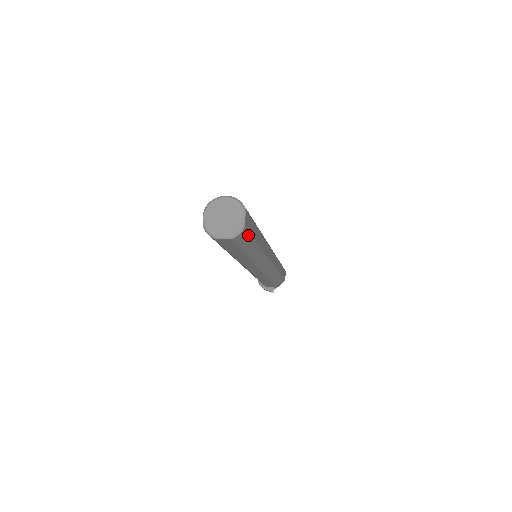
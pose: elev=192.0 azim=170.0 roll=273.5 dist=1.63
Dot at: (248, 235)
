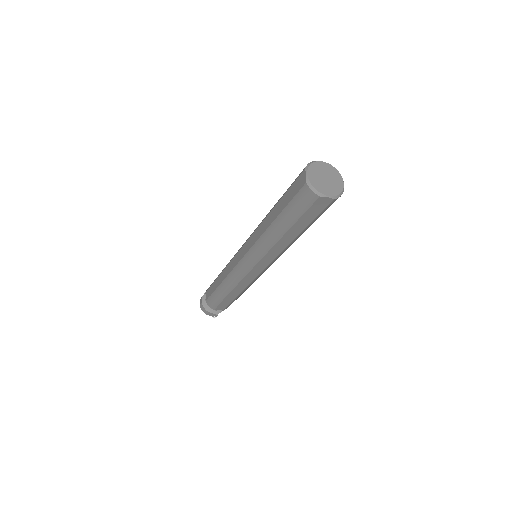
Dot at: occluded
